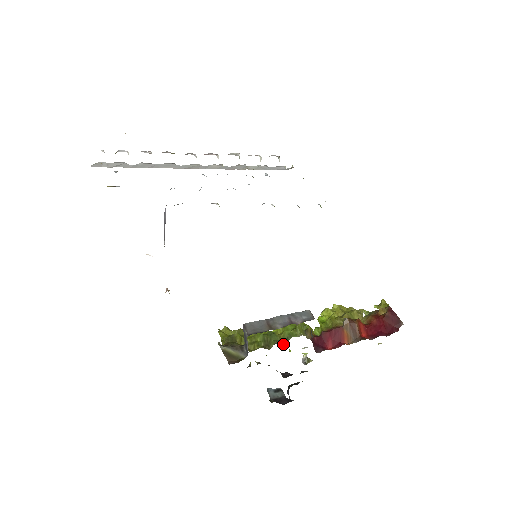
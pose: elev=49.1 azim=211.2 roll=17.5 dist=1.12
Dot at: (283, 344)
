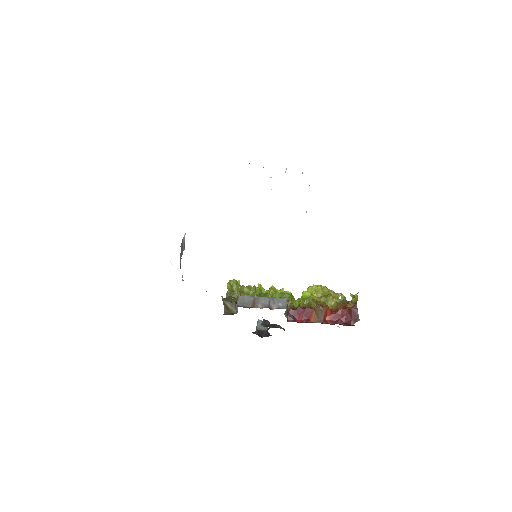
Dot at: occluded
